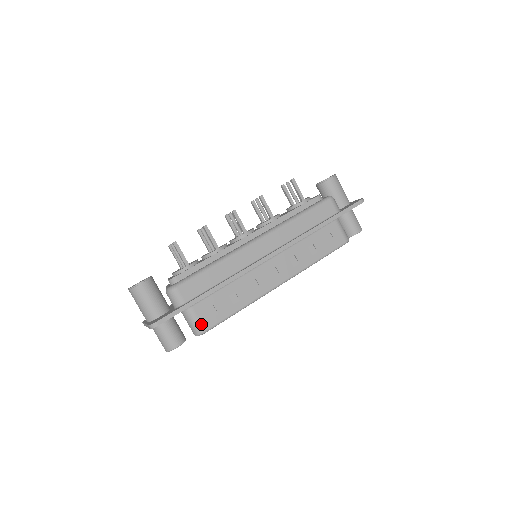
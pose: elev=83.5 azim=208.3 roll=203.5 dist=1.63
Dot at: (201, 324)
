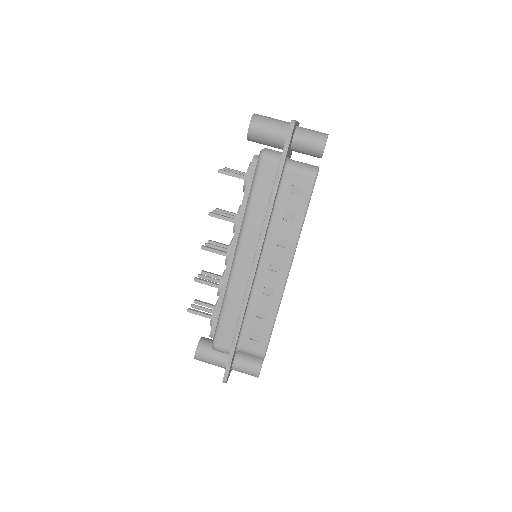
Dot at: (256, 352)
